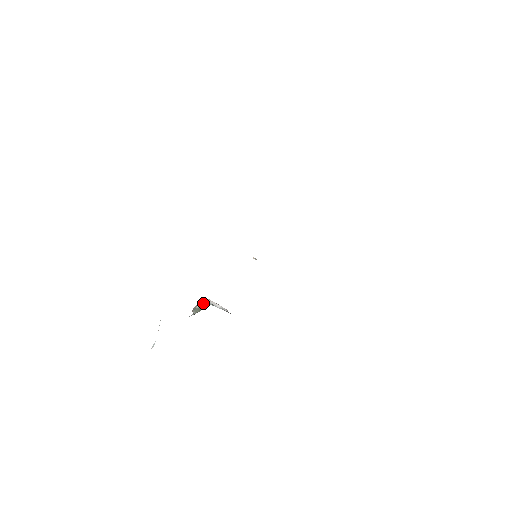
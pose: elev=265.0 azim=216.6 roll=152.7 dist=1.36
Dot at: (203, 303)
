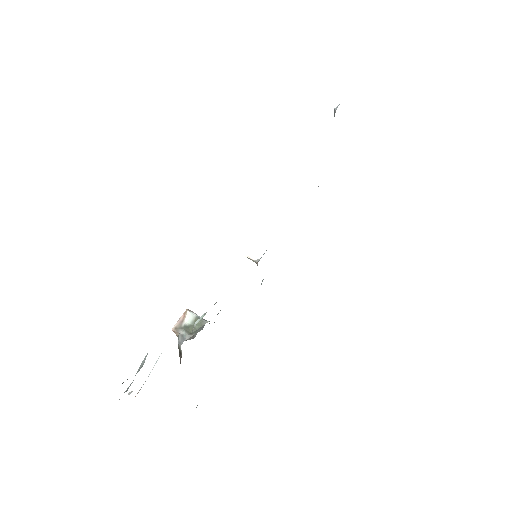
Dot at: (197, 319)
